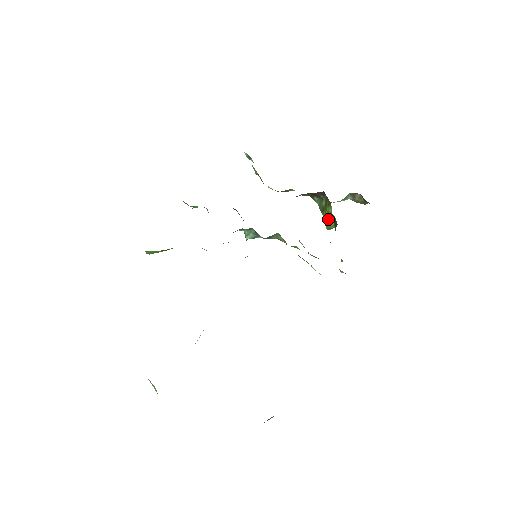
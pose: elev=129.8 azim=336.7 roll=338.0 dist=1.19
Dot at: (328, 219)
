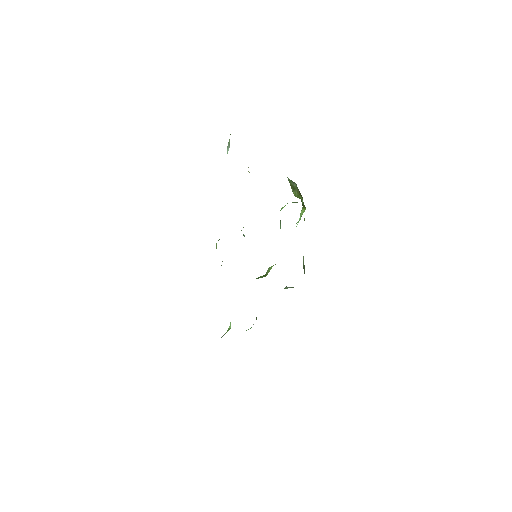
Dot at: (297, 197)
